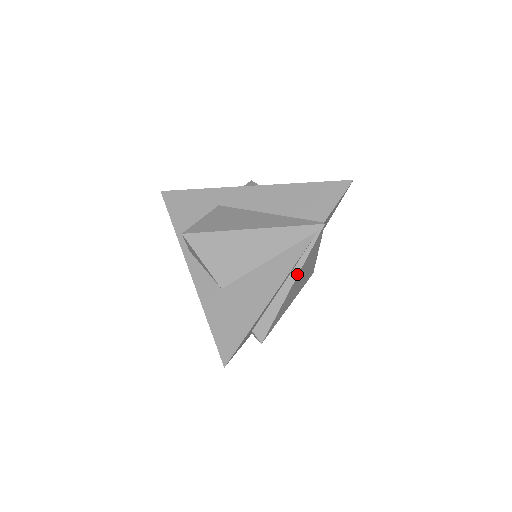
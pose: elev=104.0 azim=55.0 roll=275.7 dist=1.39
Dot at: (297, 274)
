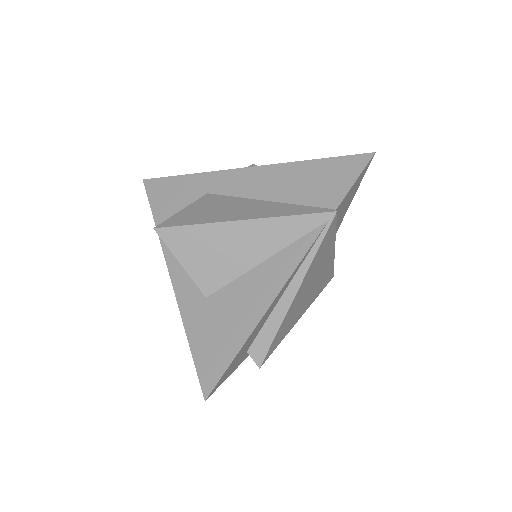
Dot at: (302, 278)
